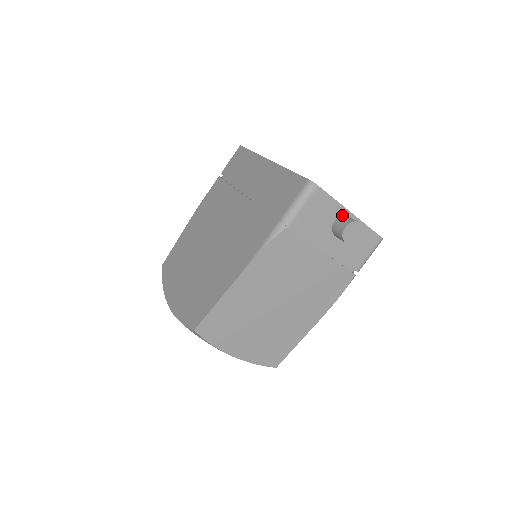
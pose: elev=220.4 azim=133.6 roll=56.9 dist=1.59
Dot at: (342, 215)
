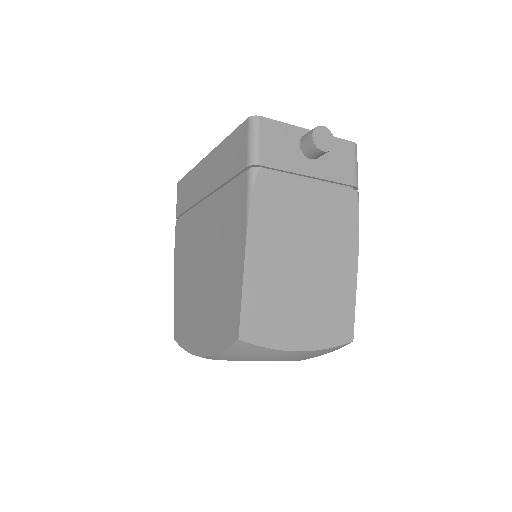
Dot at: (302, 136)
